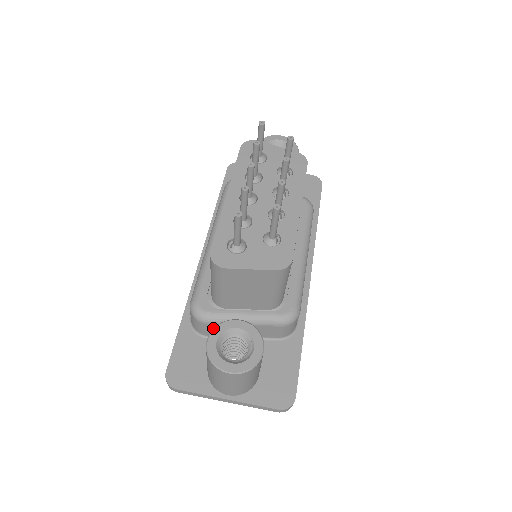
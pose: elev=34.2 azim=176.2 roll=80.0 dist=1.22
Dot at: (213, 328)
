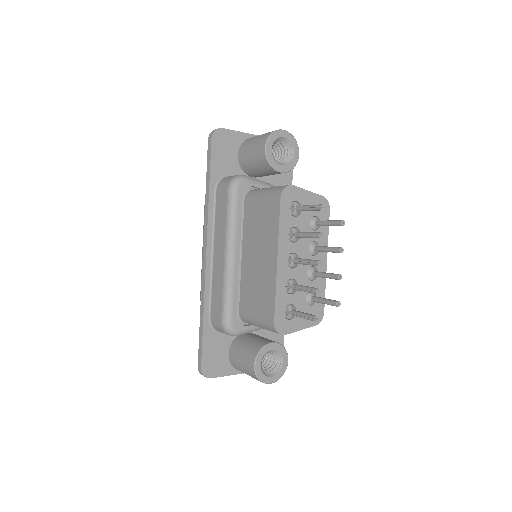
Dot at: (257, 355)
